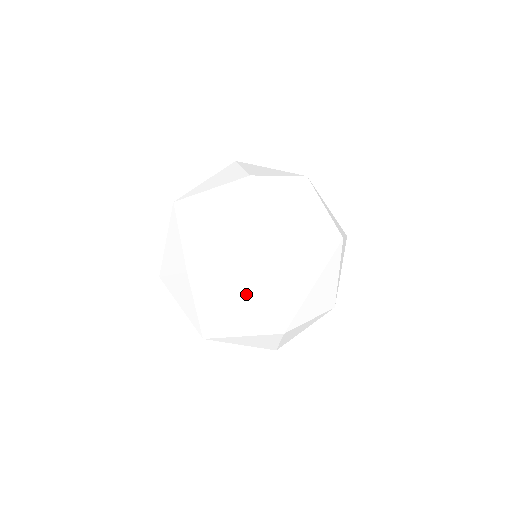
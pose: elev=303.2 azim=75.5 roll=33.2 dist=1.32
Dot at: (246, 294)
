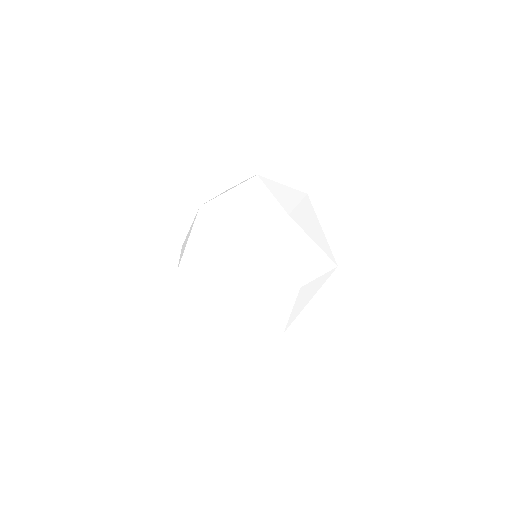
Dot at: (248, 202)
